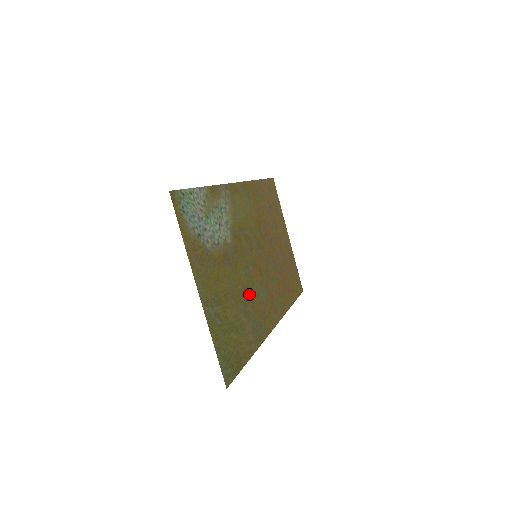
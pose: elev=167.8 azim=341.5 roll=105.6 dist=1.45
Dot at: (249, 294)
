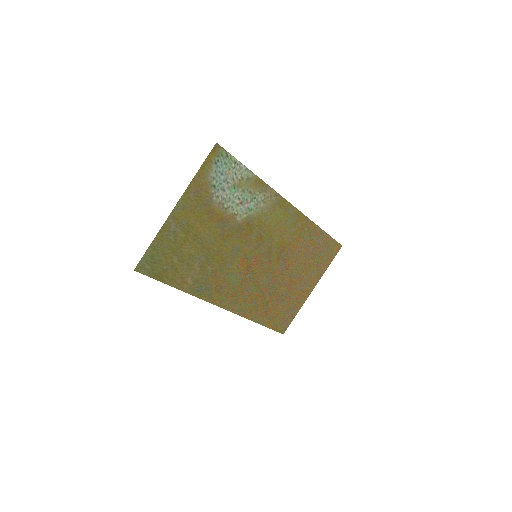
Dot at: (220, 262)
